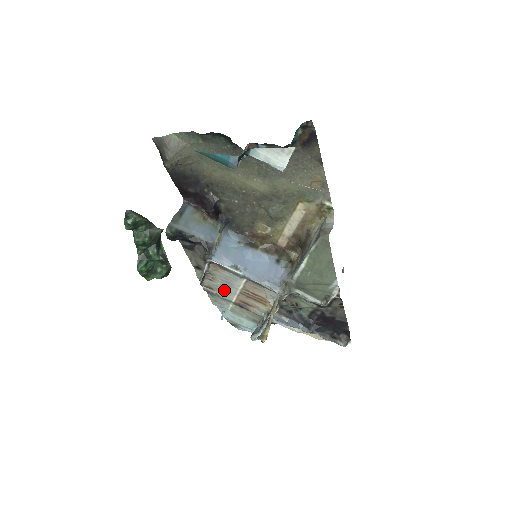
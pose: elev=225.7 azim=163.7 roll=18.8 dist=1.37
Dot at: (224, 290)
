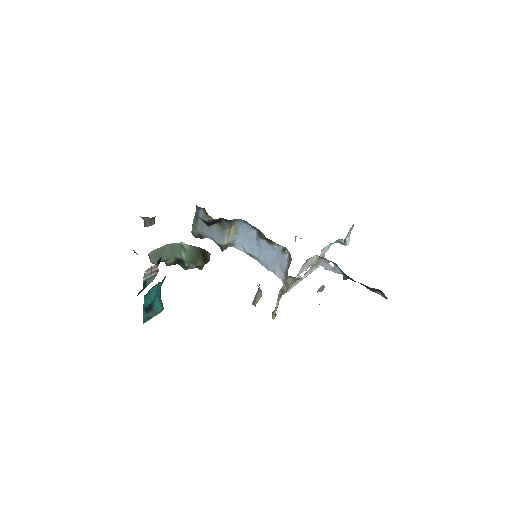
Dot at: occluded
